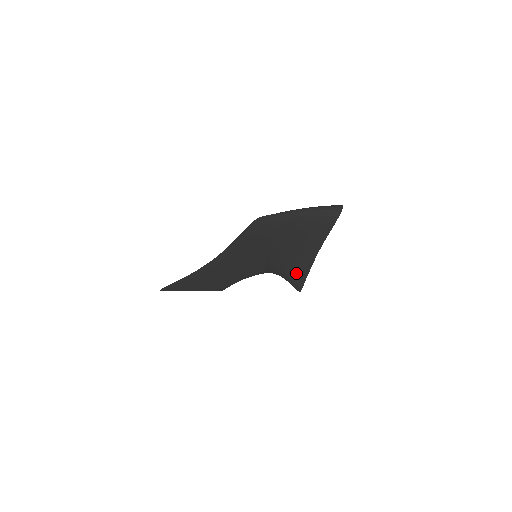
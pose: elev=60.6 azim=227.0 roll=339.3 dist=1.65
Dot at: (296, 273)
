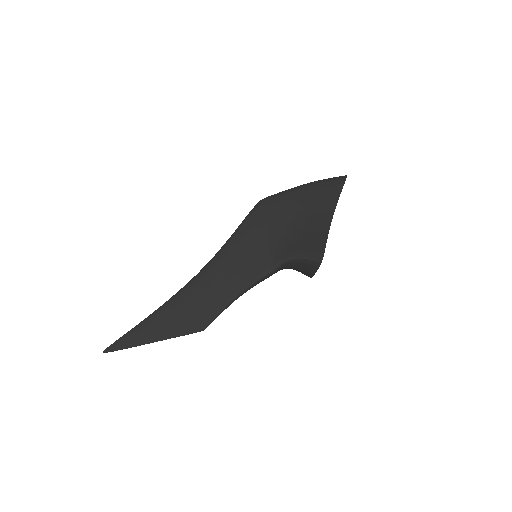
Dot at: (313, 242)
